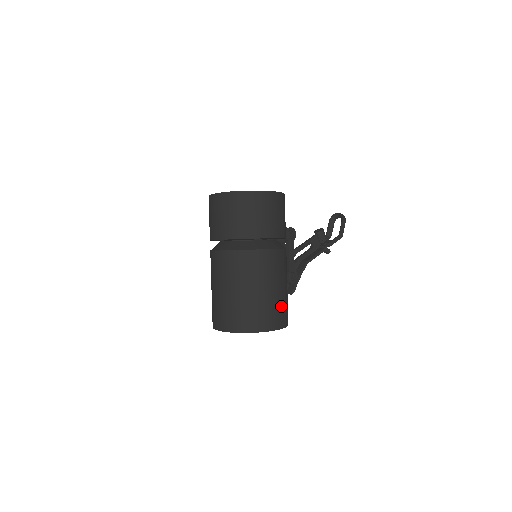
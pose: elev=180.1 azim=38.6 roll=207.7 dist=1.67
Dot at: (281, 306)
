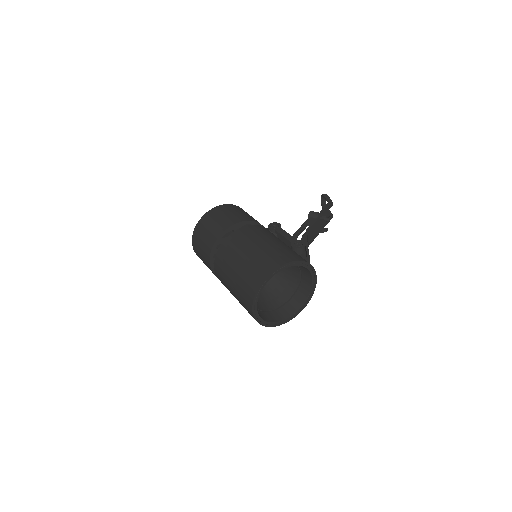
Dot at: (278, 251)
